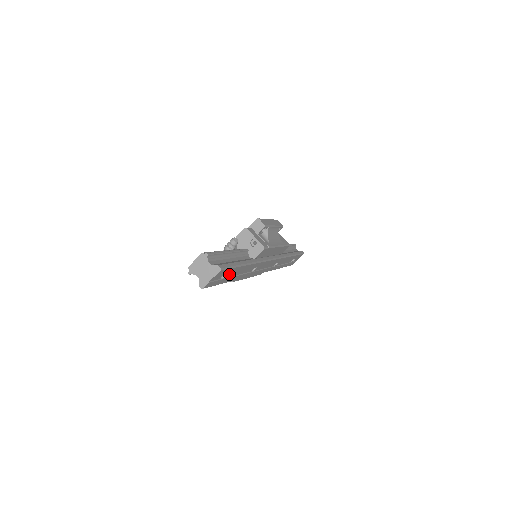
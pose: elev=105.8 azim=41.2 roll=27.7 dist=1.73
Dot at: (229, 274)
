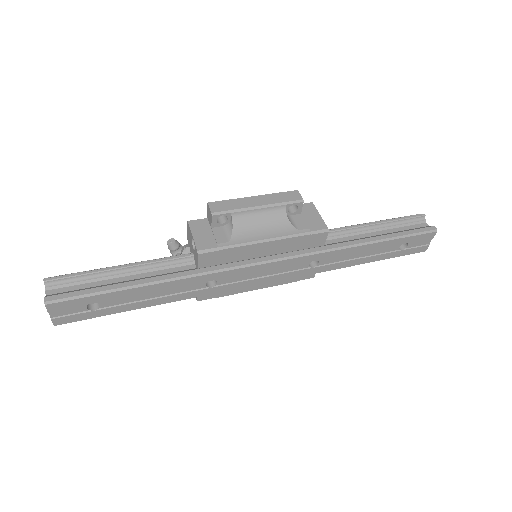
Dot at: (110, 301)
